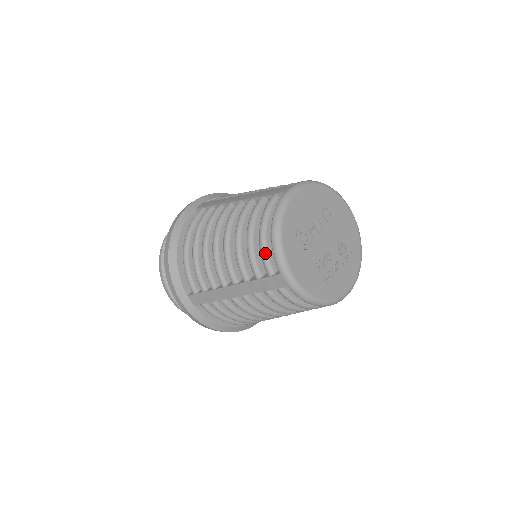
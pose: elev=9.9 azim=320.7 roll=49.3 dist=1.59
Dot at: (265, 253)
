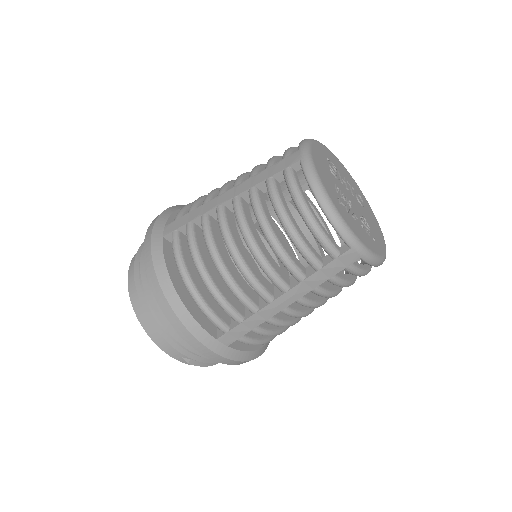
Dot at: (290, 148)
